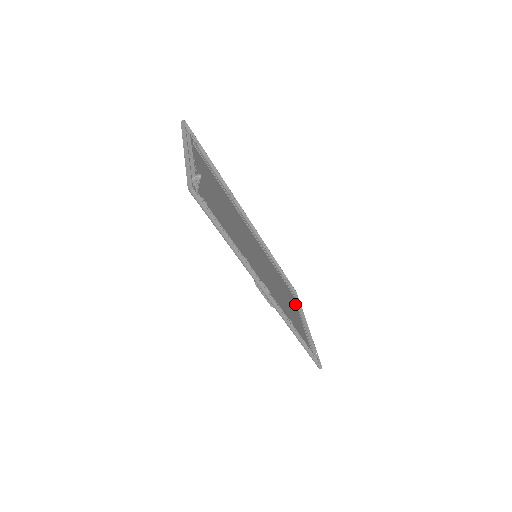
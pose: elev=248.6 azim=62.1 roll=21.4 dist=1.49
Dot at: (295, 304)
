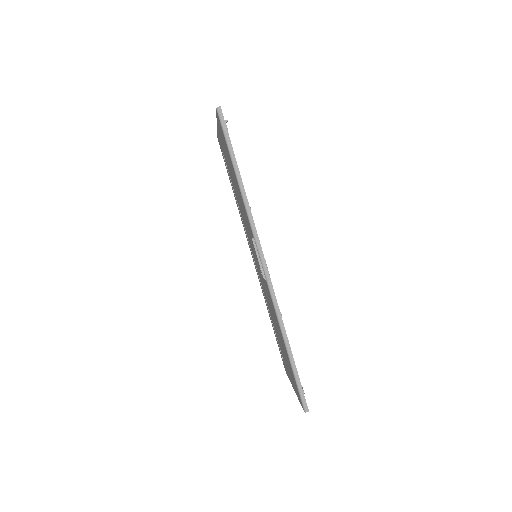
Dot at: occluded
